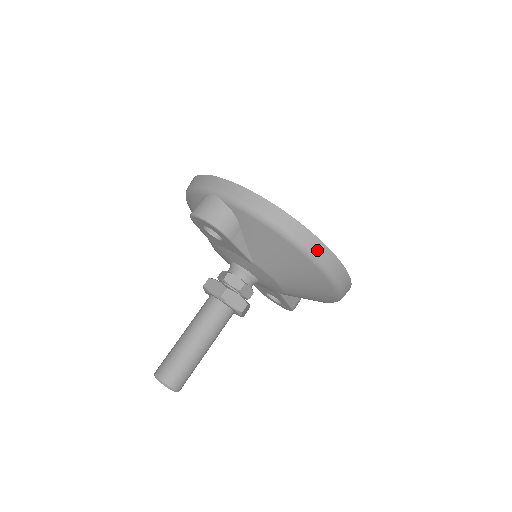
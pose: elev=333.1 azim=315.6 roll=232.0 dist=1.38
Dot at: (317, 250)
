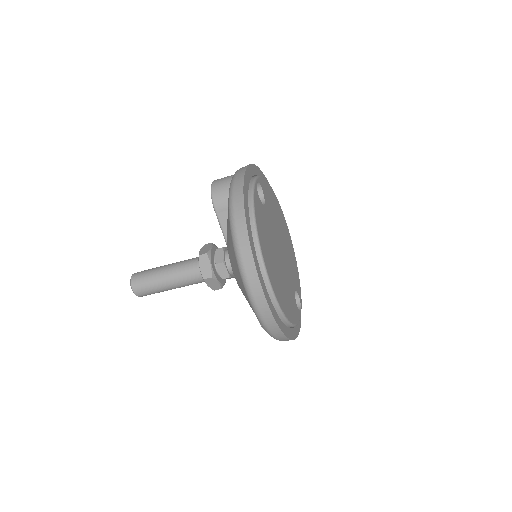
Dot at: (244, 257)
